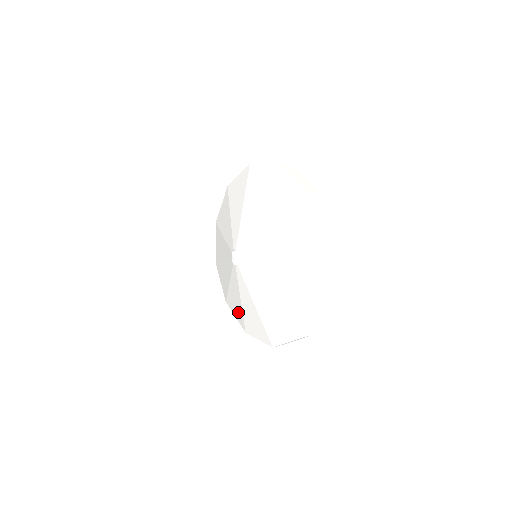
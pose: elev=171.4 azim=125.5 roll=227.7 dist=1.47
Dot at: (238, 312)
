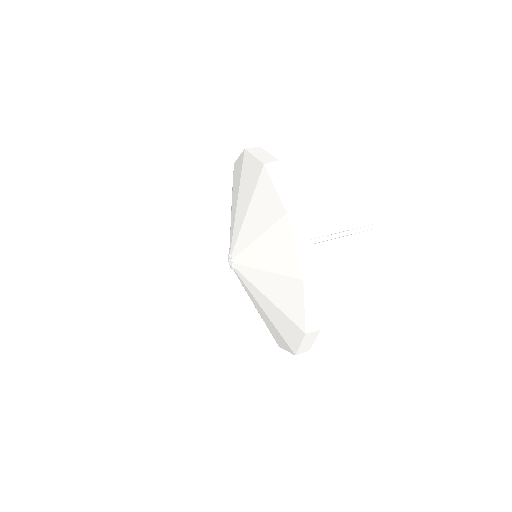
Dot at: occluded
